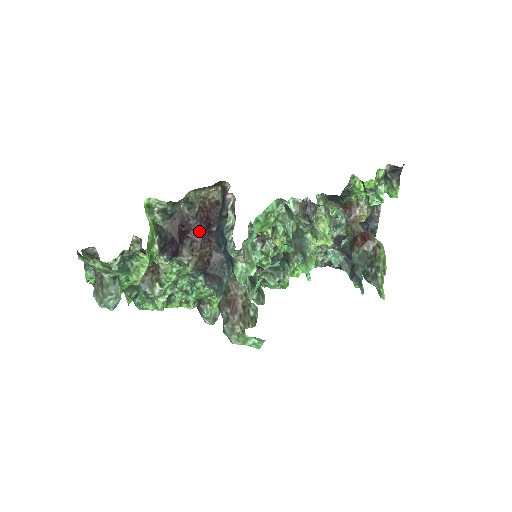
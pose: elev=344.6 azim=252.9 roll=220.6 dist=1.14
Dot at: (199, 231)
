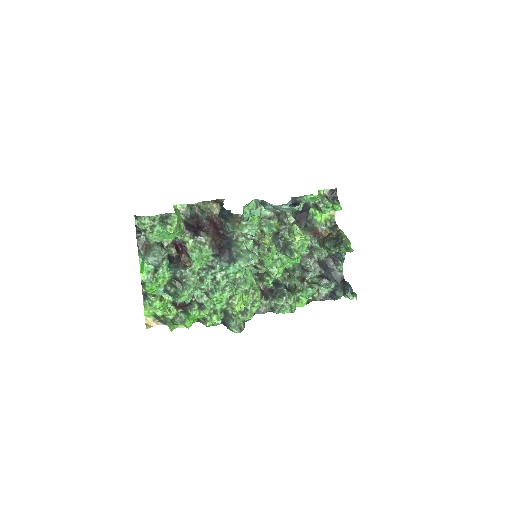
Dot at: (210, 227)
